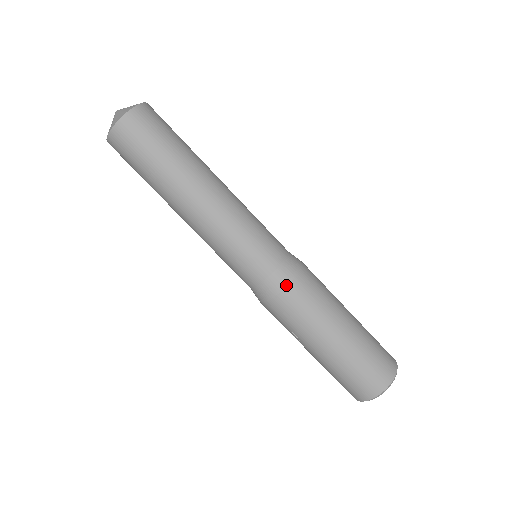
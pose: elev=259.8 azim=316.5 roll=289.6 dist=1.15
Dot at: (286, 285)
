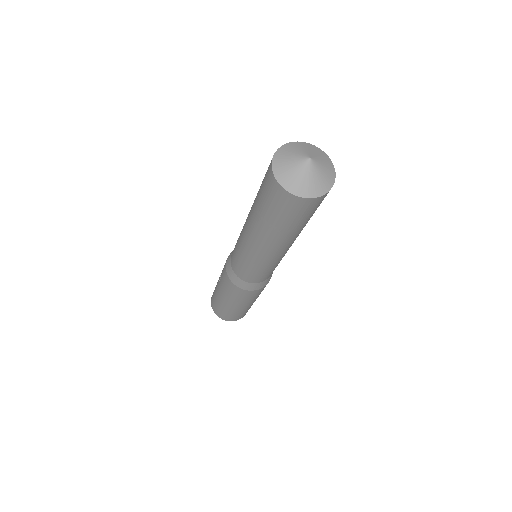
Dot at: (241, 288)
